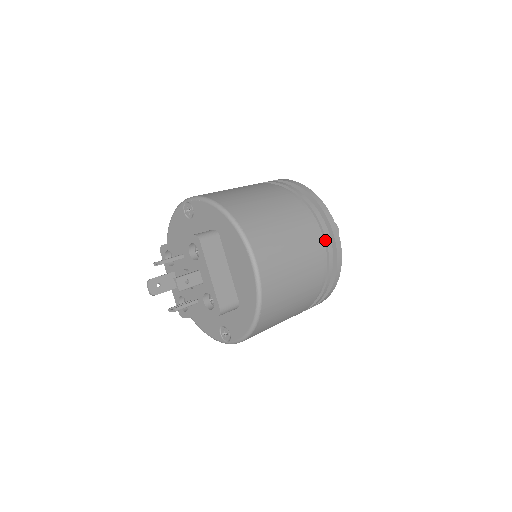
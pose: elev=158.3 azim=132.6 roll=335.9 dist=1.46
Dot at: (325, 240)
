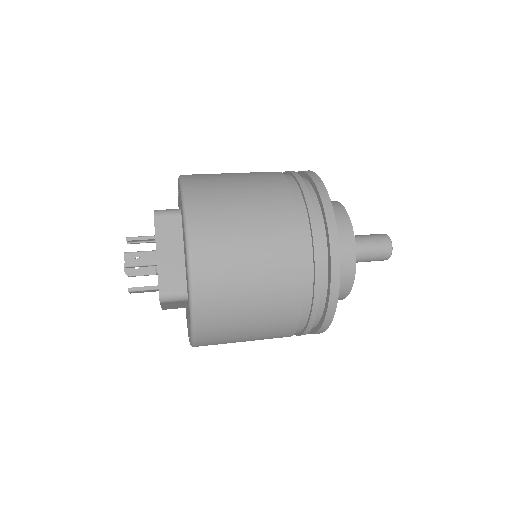
Dot at: (312, 235)
